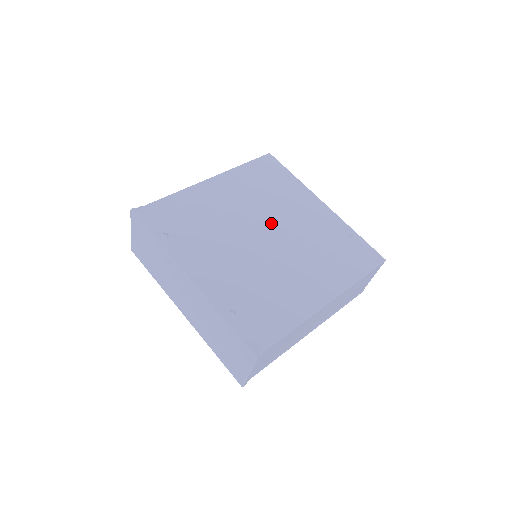
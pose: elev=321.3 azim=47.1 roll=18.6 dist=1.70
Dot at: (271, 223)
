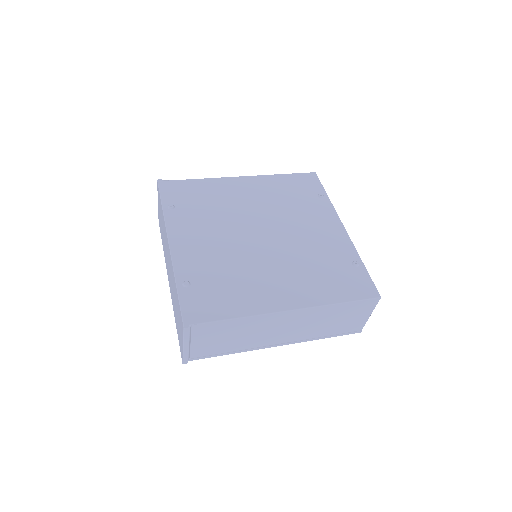
Dot at: (276, 227)
